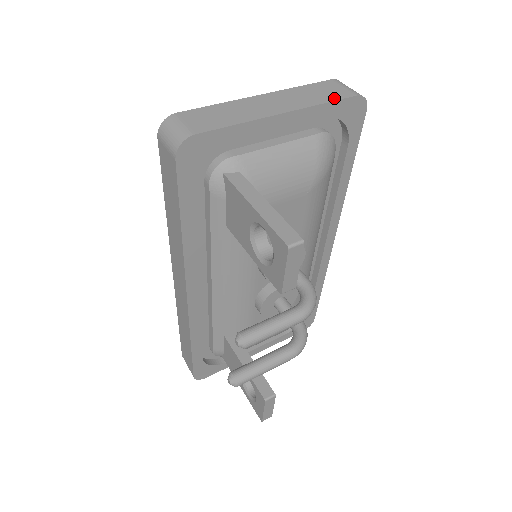
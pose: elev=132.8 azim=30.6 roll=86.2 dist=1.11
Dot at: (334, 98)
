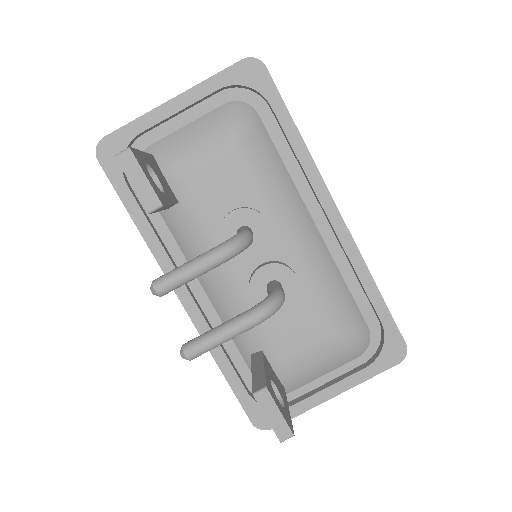
Dot at: (222, 71)
